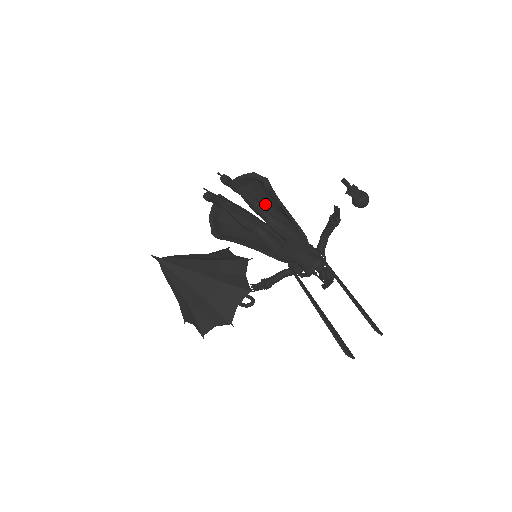
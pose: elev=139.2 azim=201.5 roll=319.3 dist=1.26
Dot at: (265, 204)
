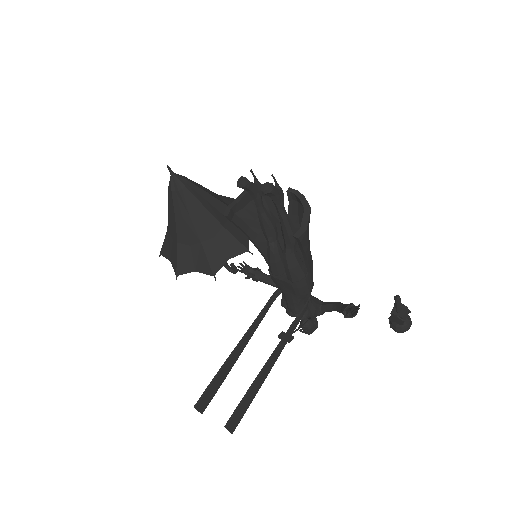
Dot at: occluded
